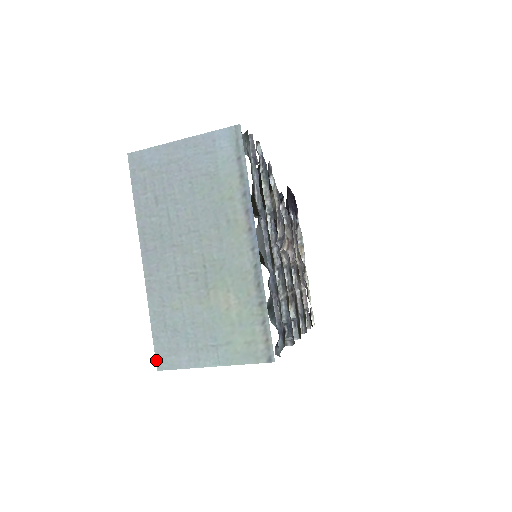
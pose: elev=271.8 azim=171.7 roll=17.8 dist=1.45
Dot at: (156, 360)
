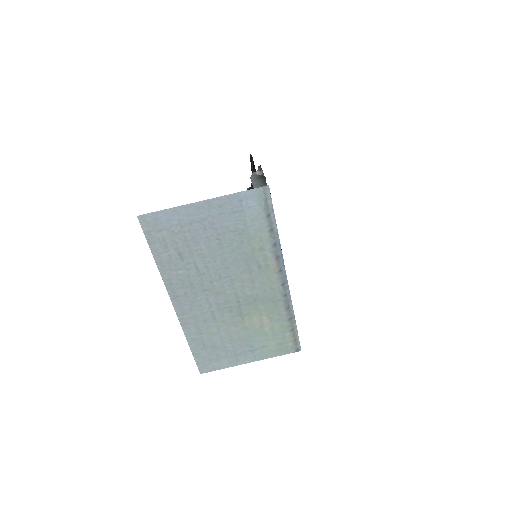
Dot at: (198, 368)
